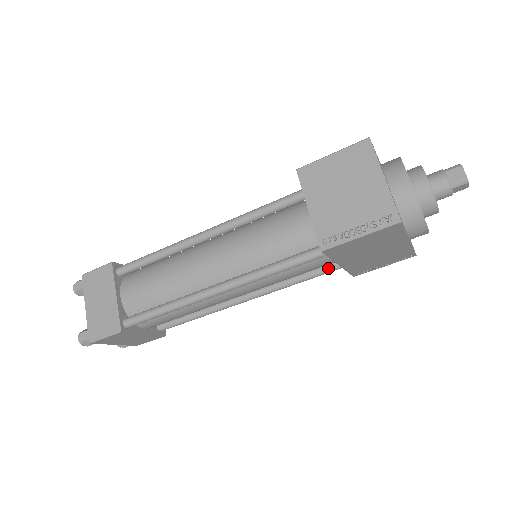
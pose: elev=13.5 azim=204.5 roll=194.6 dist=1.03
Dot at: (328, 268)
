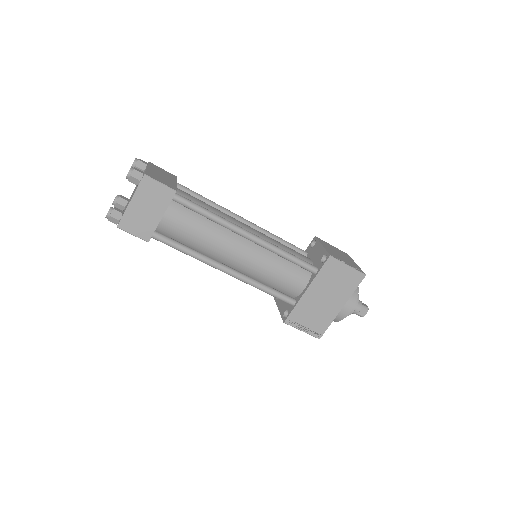
Dot at: (287, 296)
